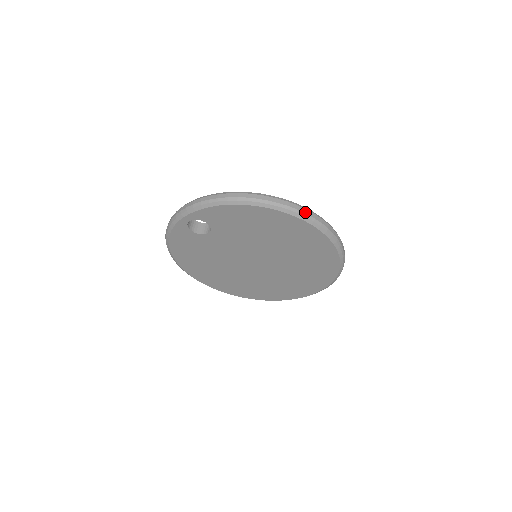
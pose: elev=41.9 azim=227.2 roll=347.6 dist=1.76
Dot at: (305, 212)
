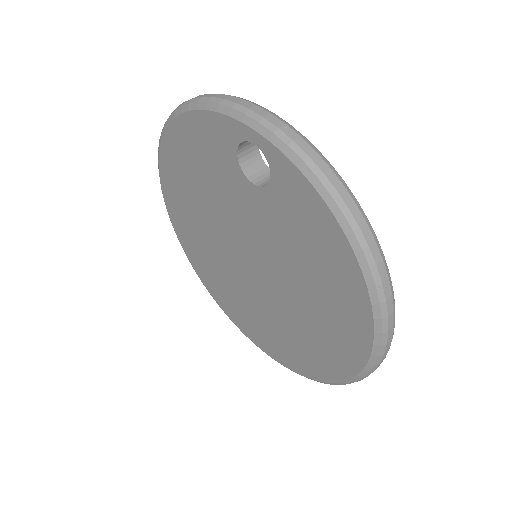
Dot at: (389, 339)
